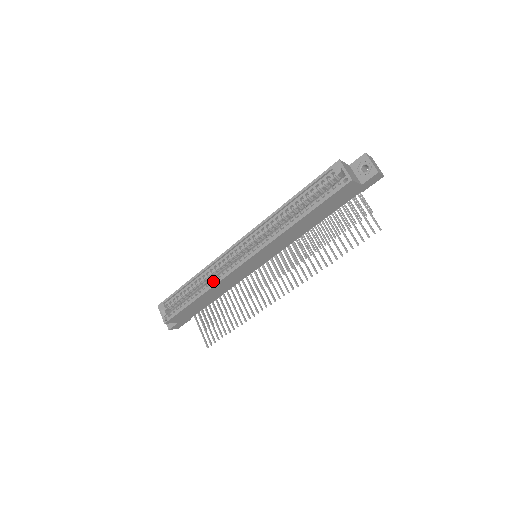
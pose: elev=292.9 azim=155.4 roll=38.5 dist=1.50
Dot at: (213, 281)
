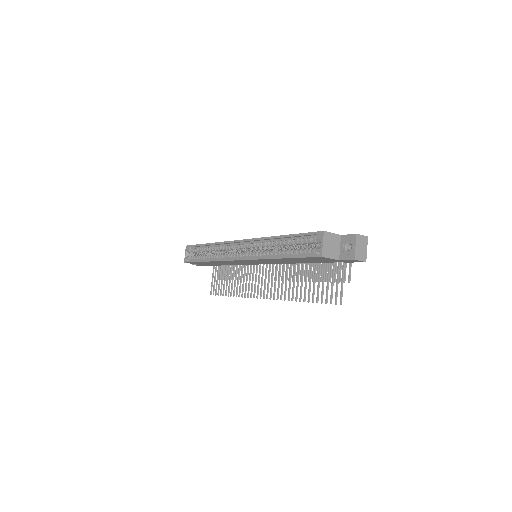
Dot at: (218, 257)
